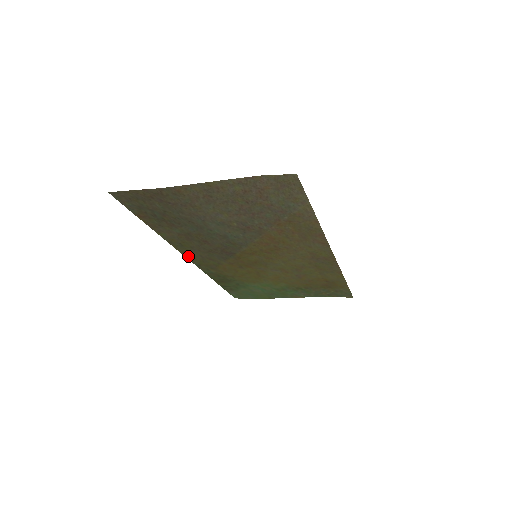
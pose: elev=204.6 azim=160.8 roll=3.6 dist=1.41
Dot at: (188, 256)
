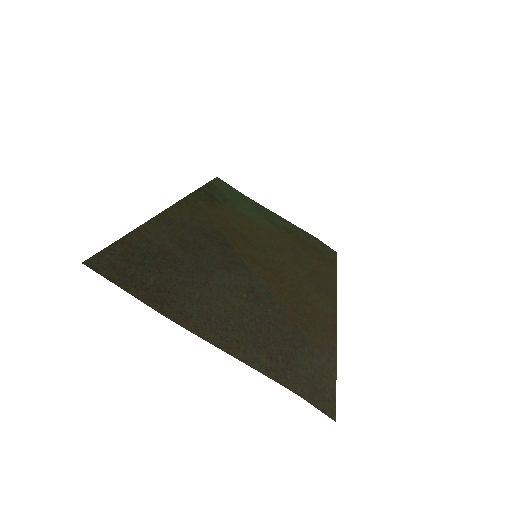
Dot at: (175, 208)
